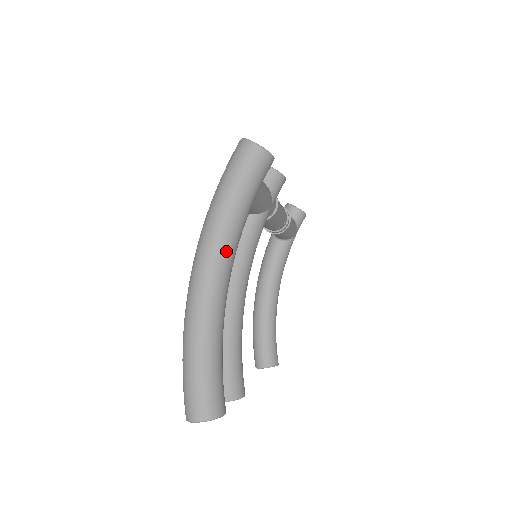
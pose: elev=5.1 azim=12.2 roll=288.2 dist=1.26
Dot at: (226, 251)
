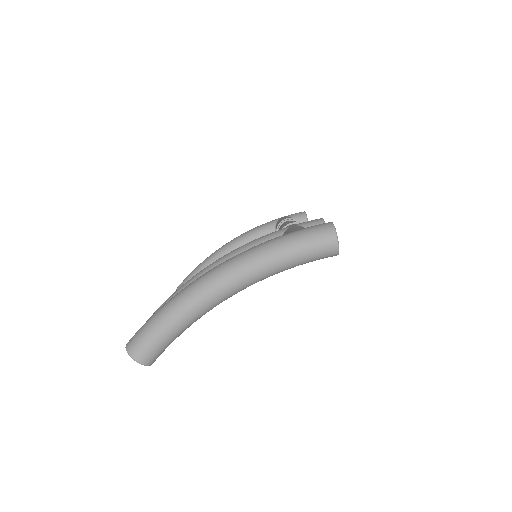
Dot at: (251, 282)
